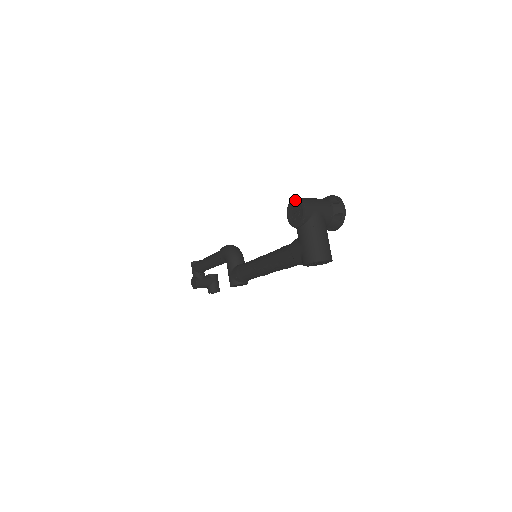
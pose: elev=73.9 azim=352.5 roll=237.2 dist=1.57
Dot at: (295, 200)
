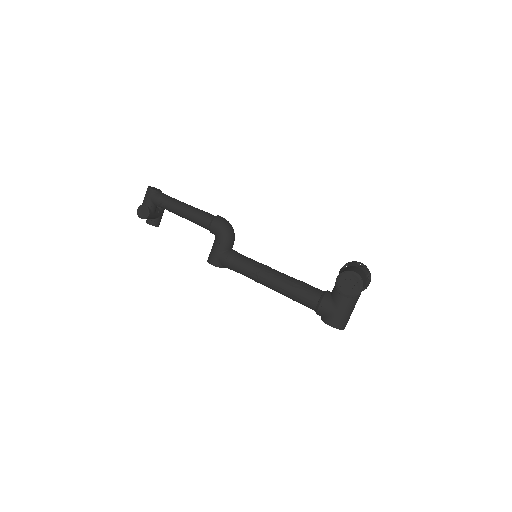
Dot at: (357, 276)
